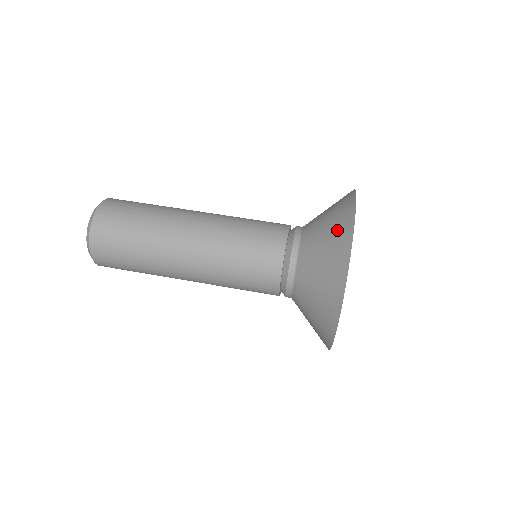
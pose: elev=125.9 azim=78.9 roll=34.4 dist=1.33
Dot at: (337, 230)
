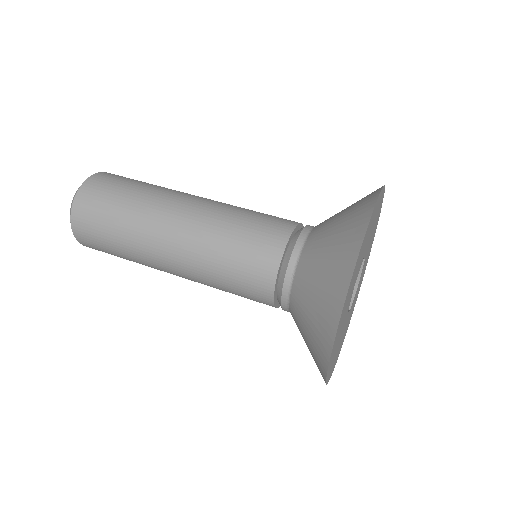
Dot at: occluded
